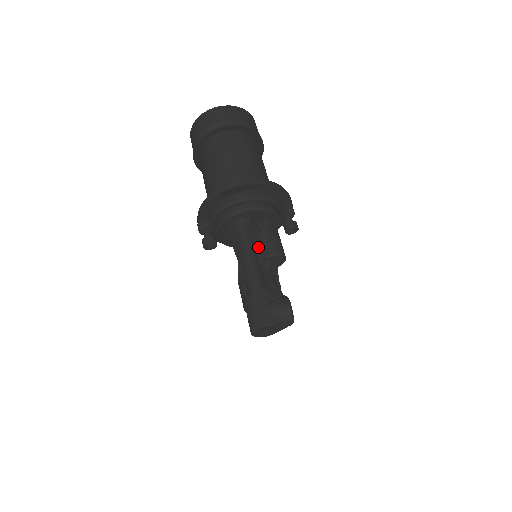
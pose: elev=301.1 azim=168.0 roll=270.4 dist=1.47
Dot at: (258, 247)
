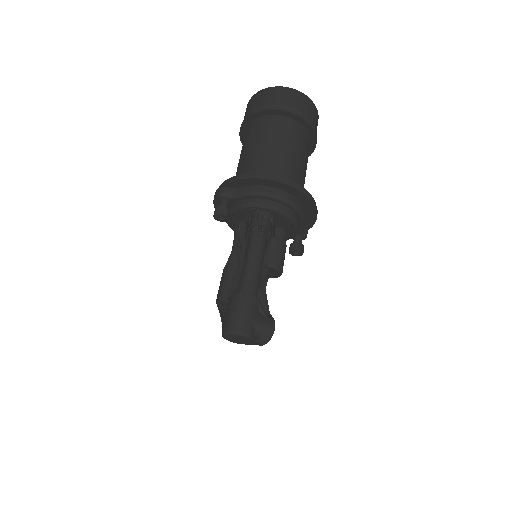
Dot at: (266, 250)
